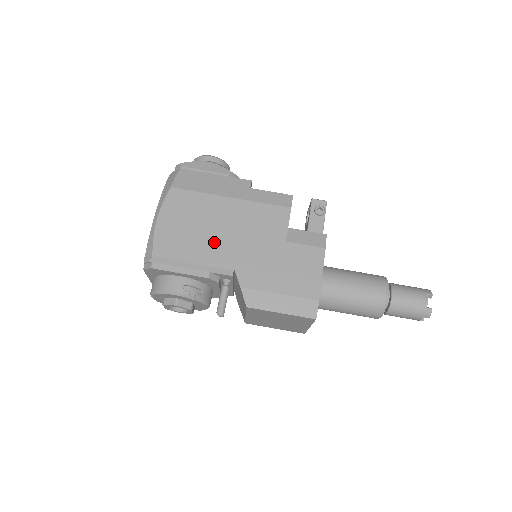
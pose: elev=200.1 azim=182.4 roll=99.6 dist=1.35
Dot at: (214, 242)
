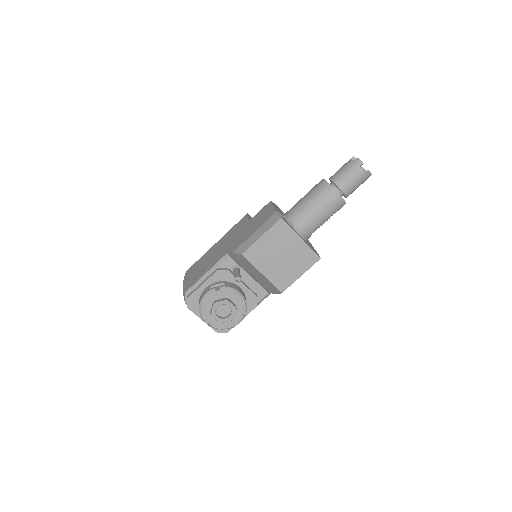
Dot at: (213, 259)
